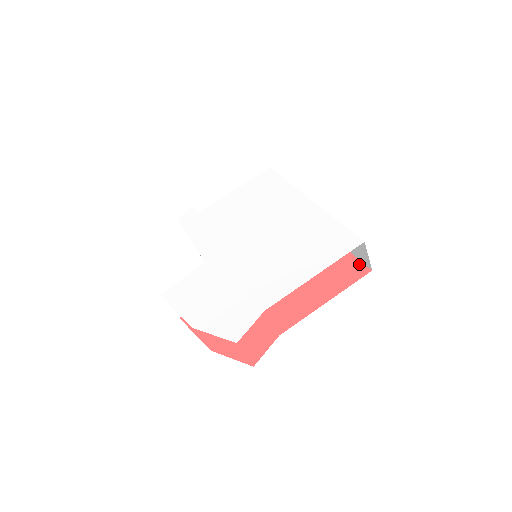
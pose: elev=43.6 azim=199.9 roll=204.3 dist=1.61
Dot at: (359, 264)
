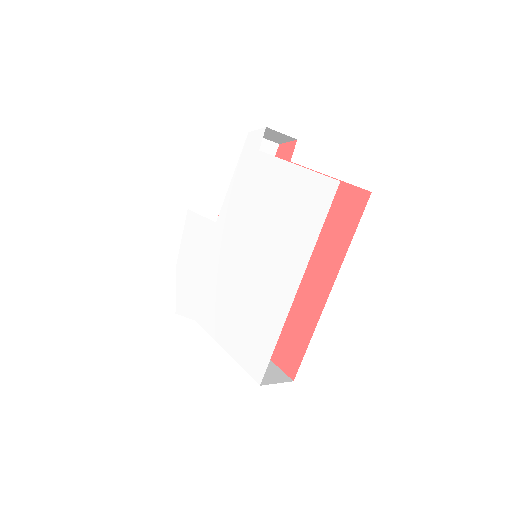
Dot at: (297, 364)
